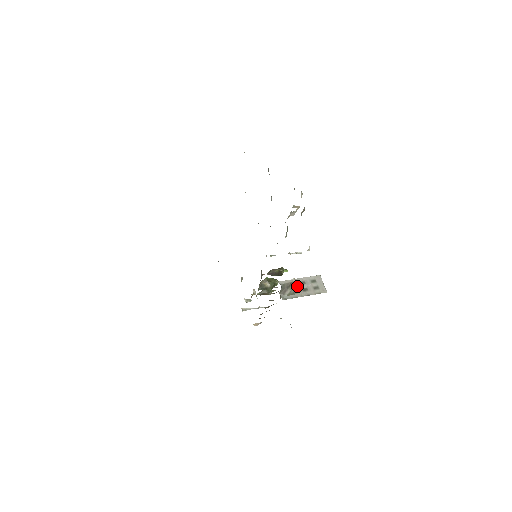
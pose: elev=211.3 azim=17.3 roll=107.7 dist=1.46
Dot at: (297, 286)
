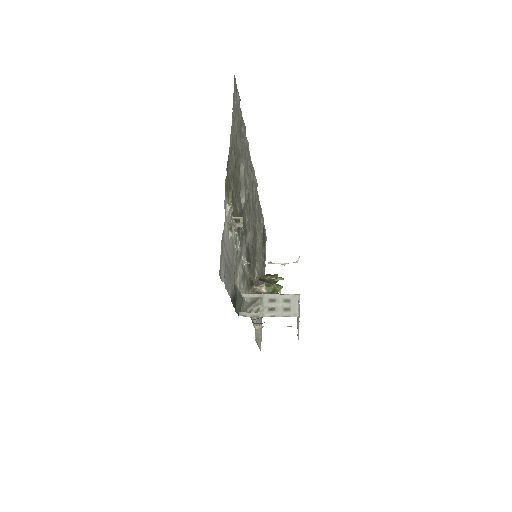
Dot at: (263, 303)
